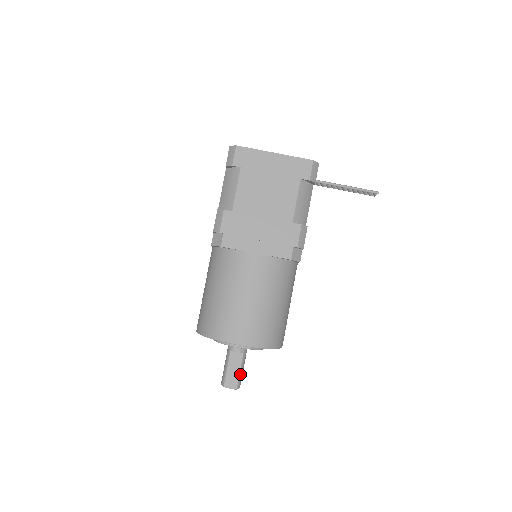
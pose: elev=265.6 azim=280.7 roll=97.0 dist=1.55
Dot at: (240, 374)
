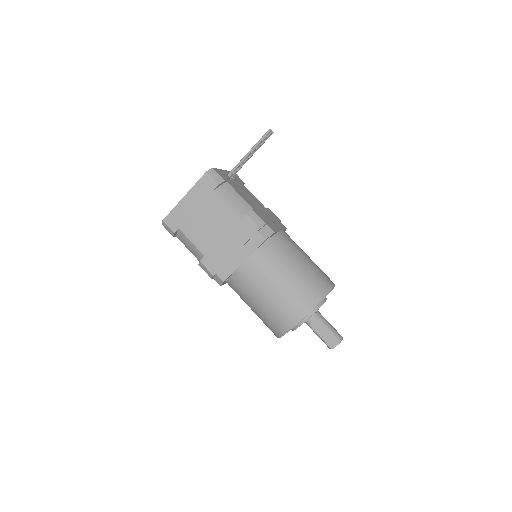
Dot at: (331, 331)
